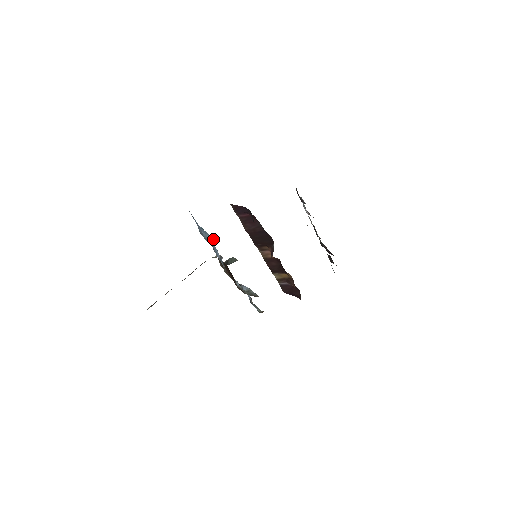
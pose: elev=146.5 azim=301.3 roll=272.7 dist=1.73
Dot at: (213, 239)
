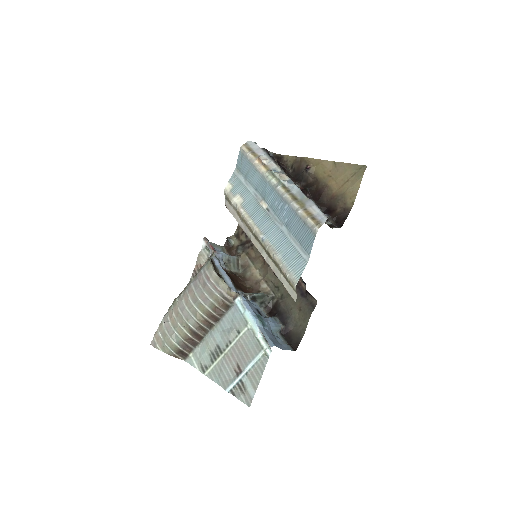
Dot at: (278, 327)
